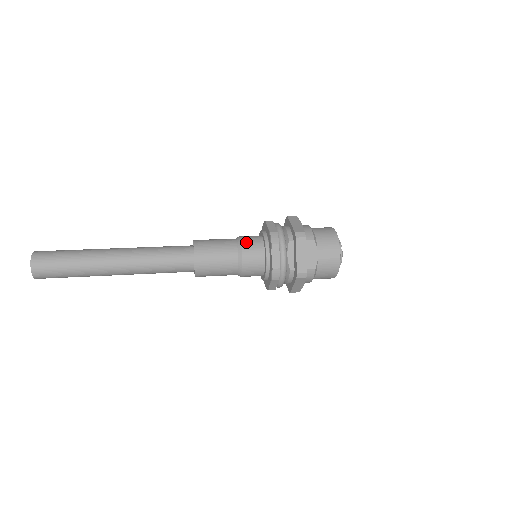
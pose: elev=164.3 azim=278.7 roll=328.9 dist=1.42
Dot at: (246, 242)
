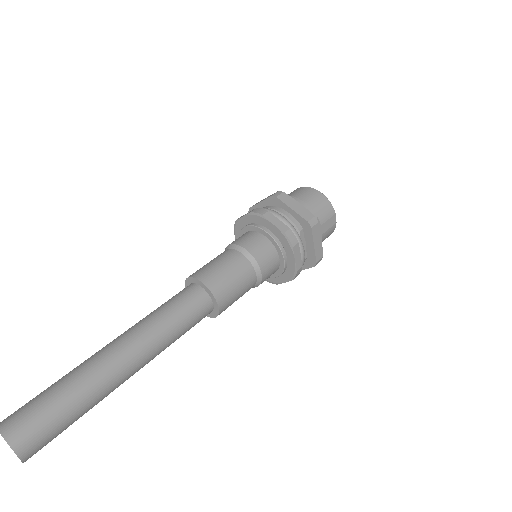
Dot at: (257, 252)
